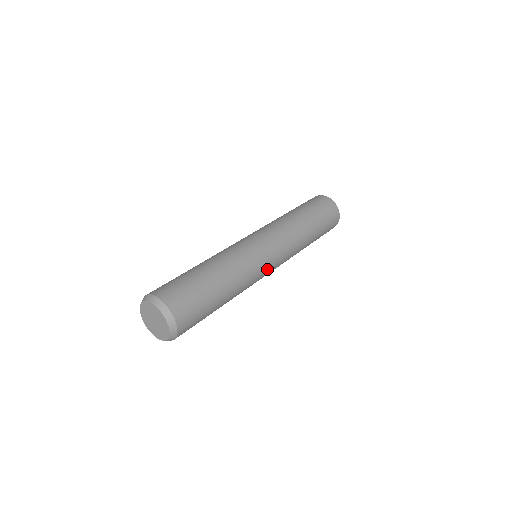
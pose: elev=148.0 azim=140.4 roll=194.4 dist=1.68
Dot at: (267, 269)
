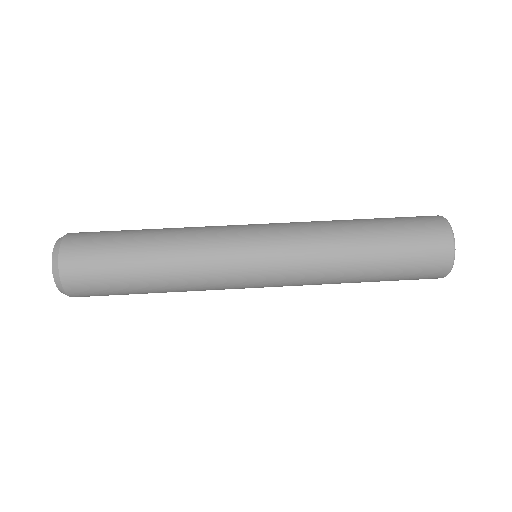
Dot at: occluded
